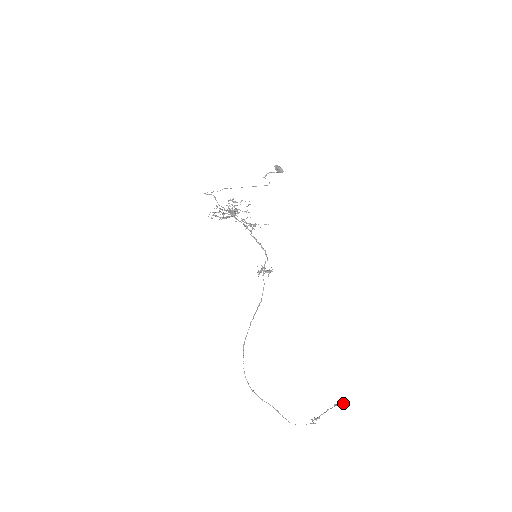
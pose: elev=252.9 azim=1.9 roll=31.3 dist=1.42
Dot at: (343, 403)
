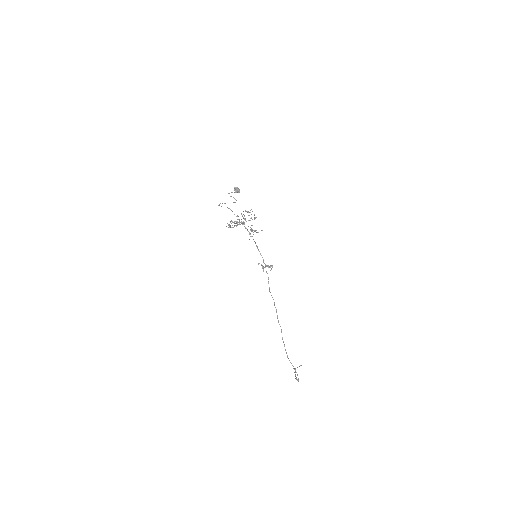
Dot at: (301, 365)
